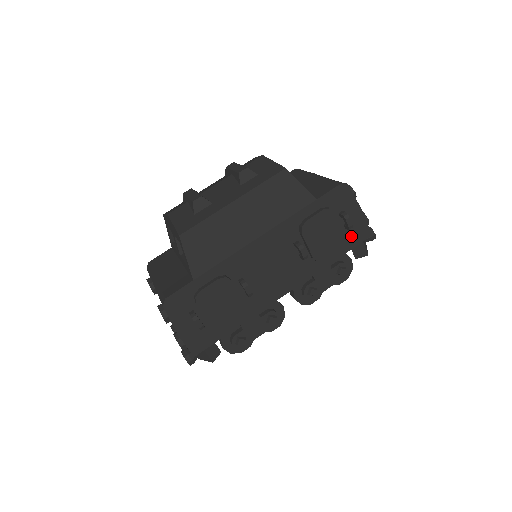
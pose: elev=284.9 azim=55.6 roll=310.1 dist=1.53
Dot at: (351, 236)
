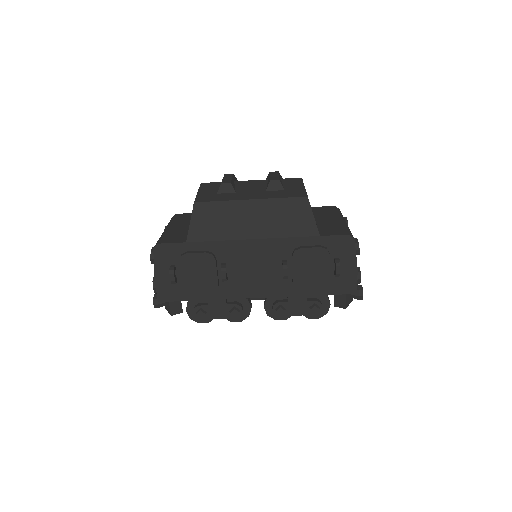
Dot at: (337, 283)
